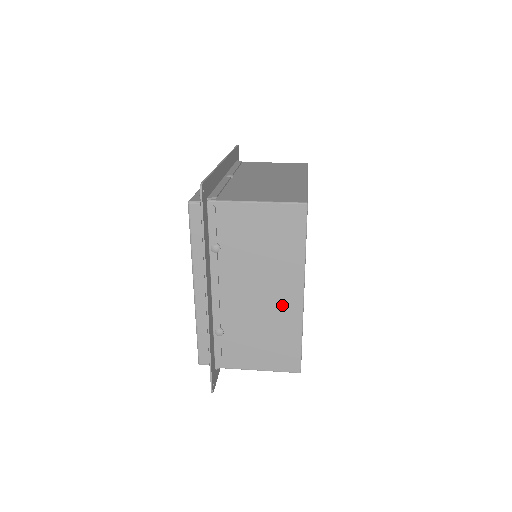
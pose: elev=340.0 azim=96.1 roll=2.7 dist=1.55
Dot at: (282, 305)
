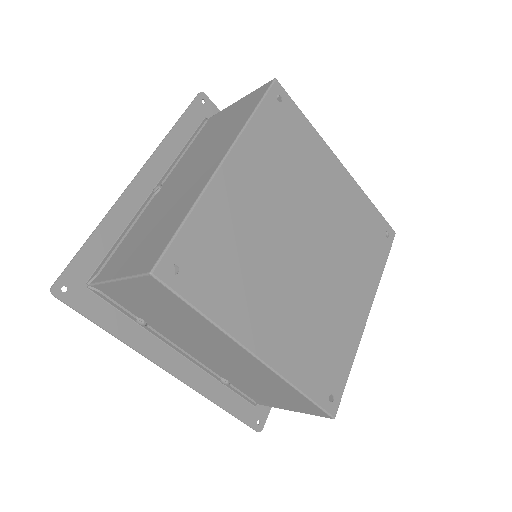
Dot at: (247, 365)
